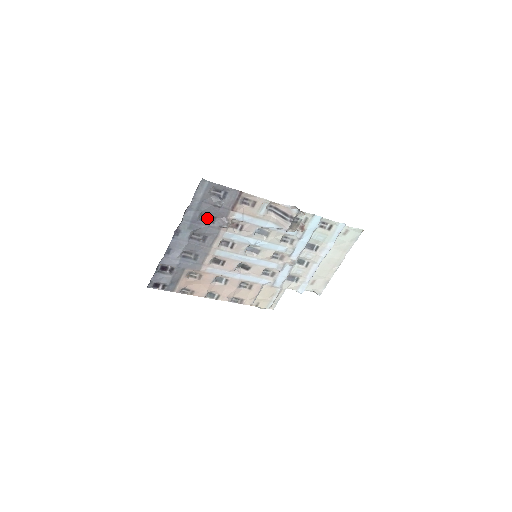
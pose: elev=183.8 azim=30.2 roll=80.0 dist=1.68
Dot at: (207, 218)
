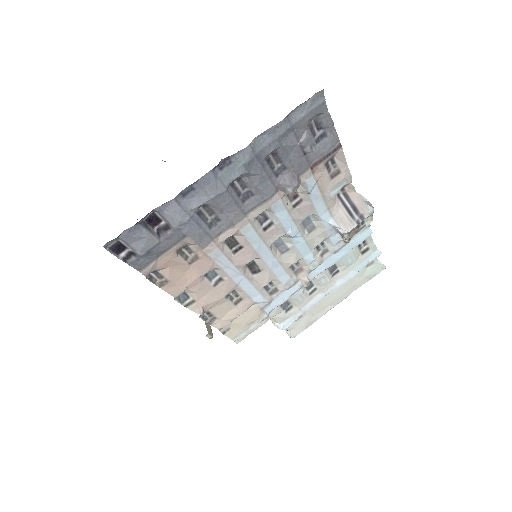
Dot at: (274, 162)
